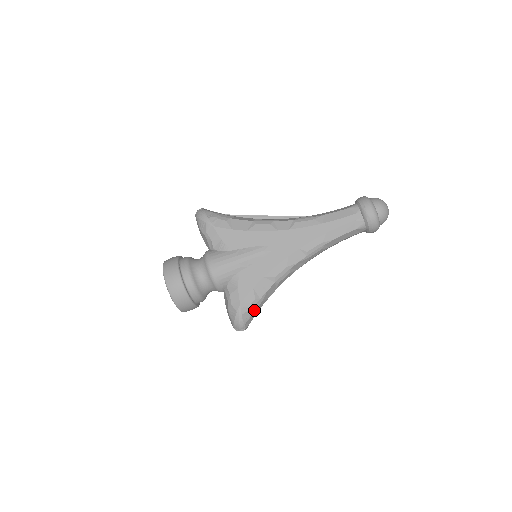
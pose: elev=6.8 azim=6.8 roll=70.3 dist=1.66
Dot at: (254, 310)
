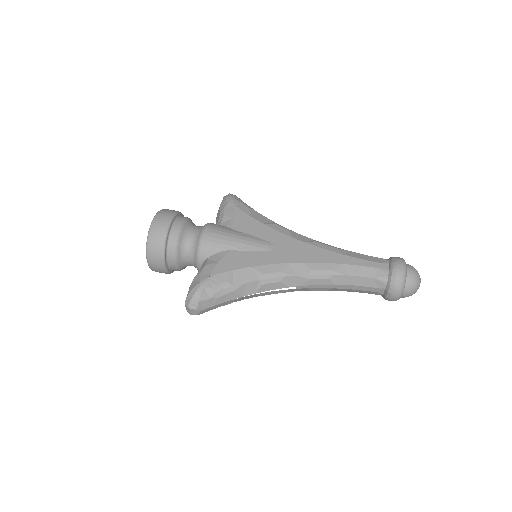
Dot at: (219, 294)
